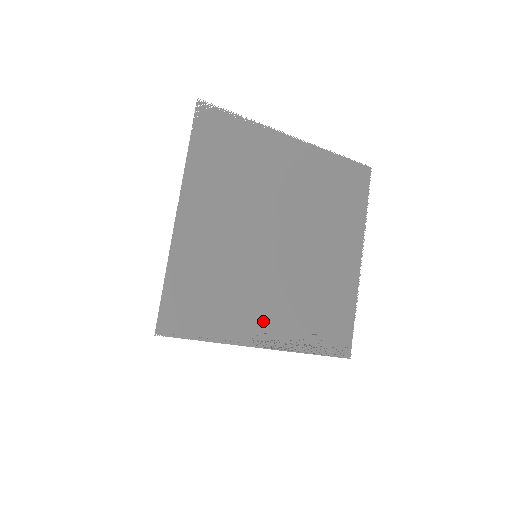
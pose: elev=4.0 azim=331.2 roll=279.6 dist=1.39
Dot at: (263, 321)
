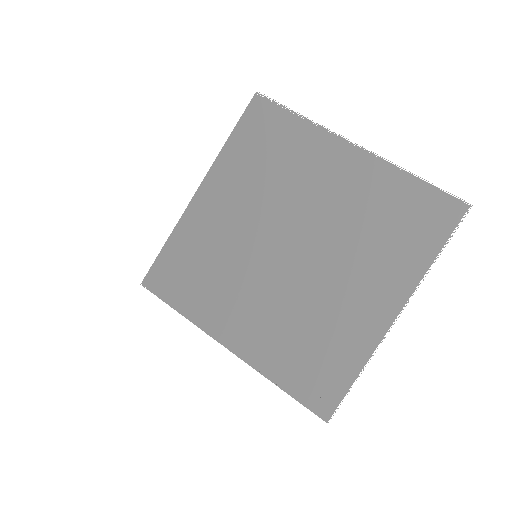
Dot at: (237, 322)
